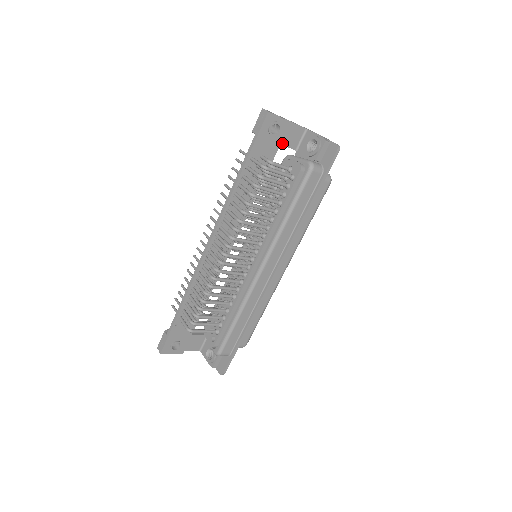
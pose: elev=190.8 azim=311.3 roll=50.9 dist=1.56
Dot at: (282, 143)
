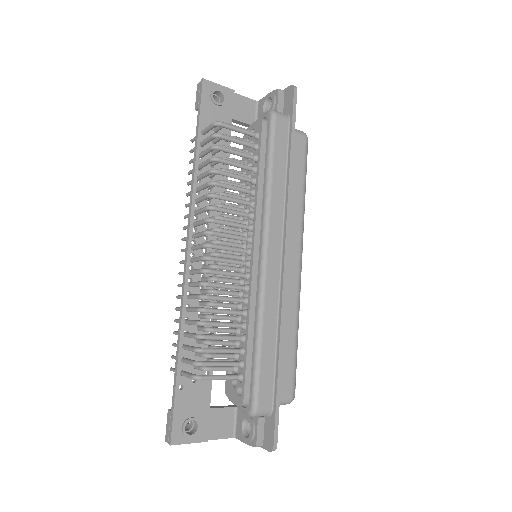
Dot at: (235, 118)
